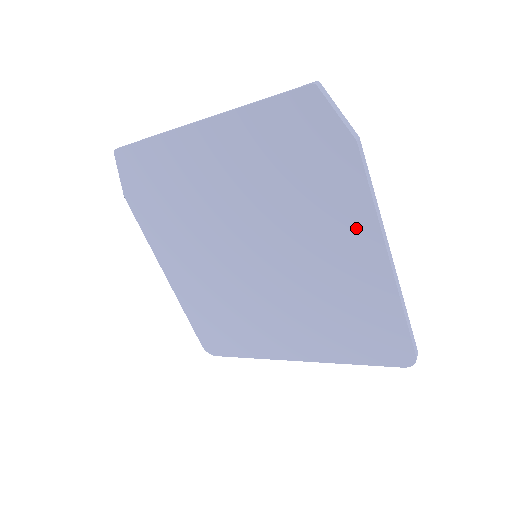
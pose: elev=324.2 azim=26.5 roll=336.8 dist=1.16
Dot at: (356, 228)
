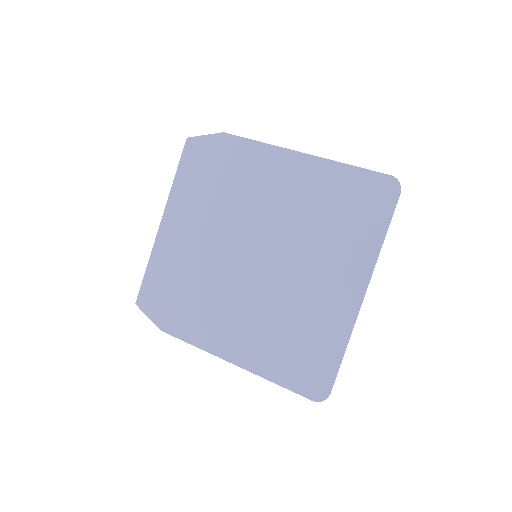
Dot at: (270, 162)
